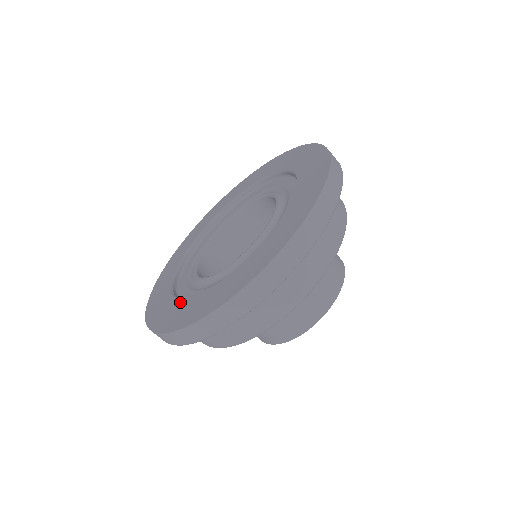
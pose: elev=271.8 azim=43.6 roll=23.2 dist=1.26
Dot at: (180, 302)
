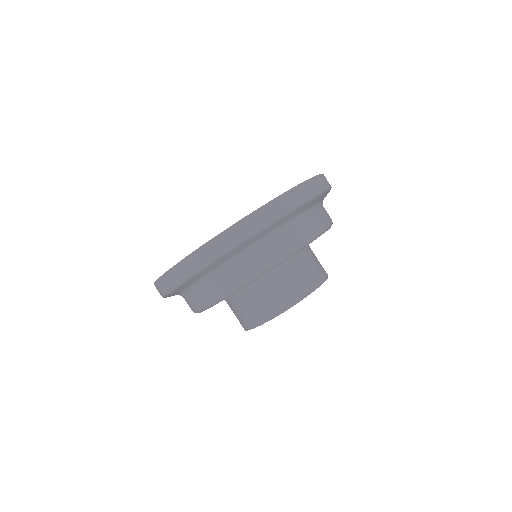
Dot at: occluded
